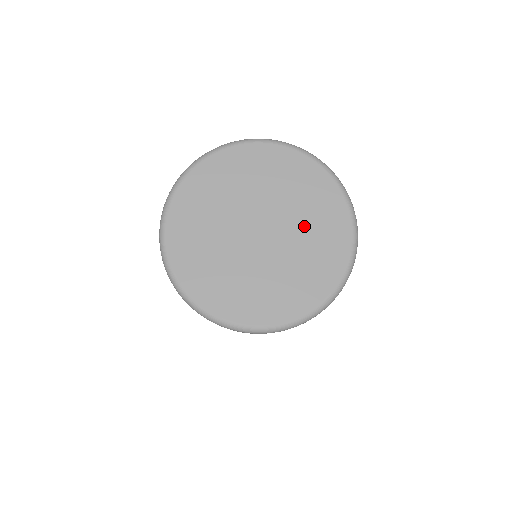
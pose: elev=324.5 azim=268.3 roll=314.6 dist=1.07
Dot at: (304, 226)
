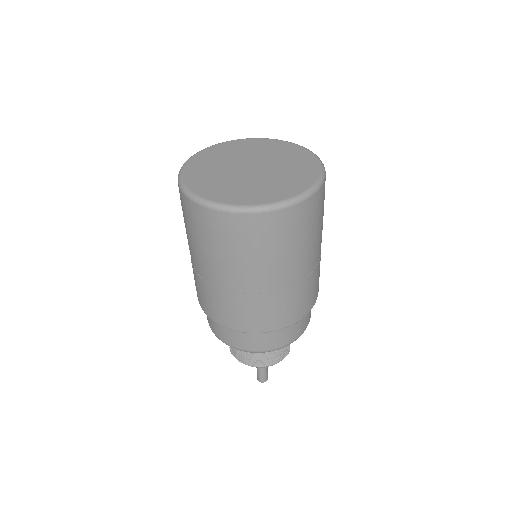
Dot at: (284, 166)
